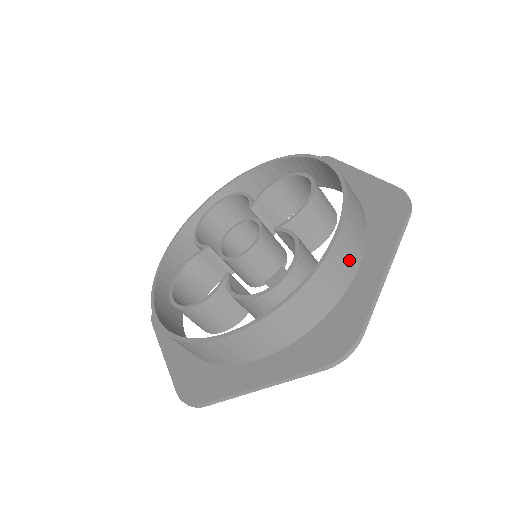
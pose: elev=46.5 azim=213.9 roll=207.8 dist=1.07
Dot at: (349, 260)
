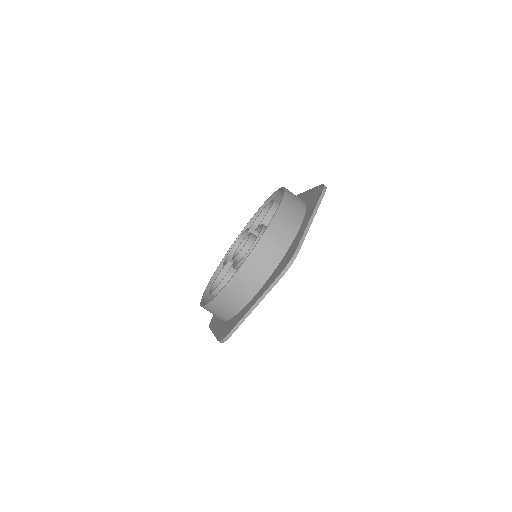
Dot at: (290, 223)
